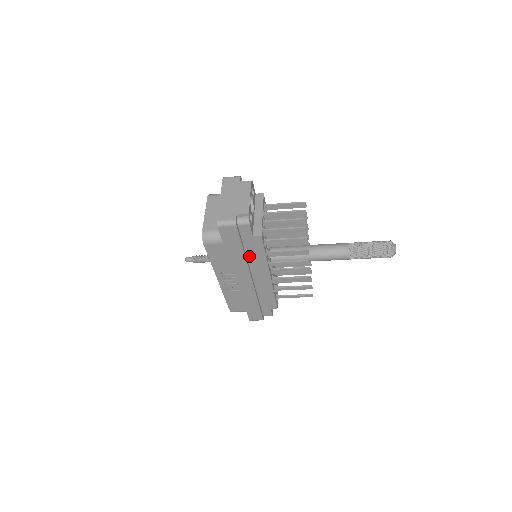
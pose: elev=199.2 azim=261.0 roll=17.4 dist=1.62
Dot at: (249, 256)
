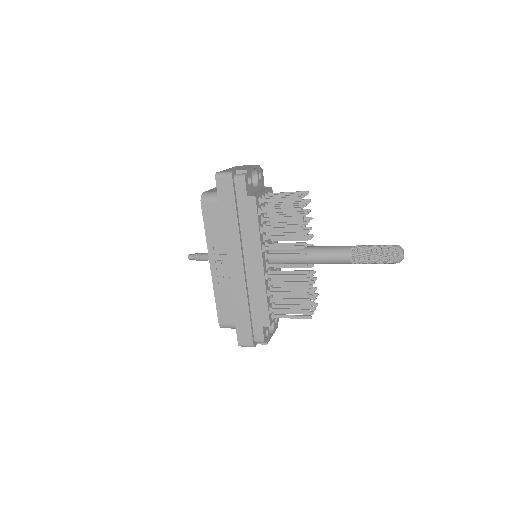
Dot at: (243, 228)
